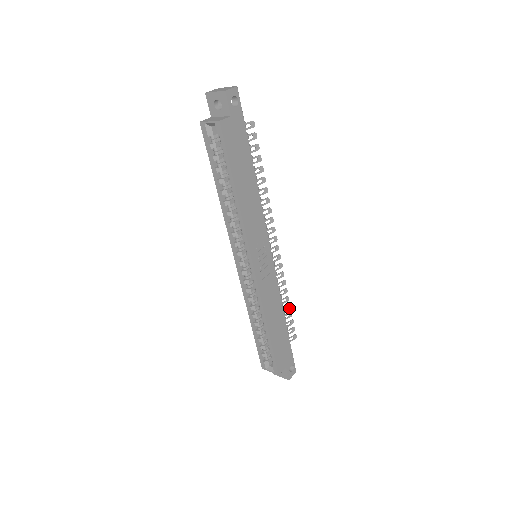
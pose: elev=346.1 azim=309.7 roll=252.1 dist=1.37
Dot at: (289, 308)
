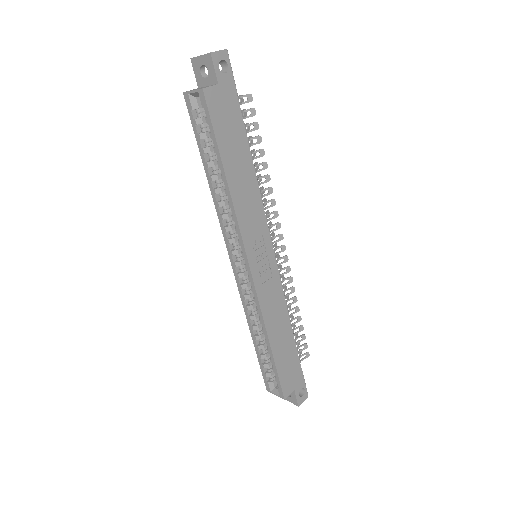
Dot at: (299, 320)
